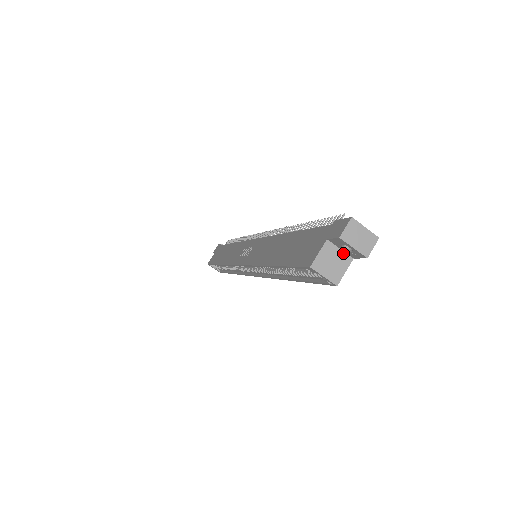
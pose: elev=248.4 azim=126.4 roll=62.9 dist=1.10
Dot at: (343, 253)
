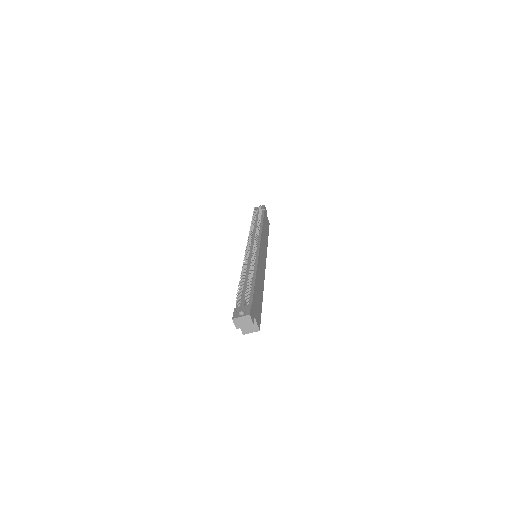
Dot at: occluded
